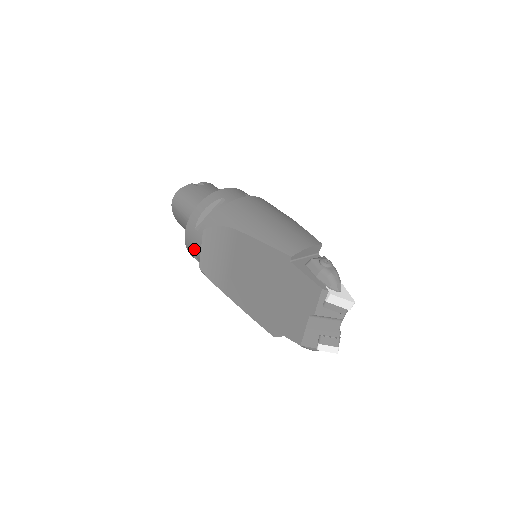
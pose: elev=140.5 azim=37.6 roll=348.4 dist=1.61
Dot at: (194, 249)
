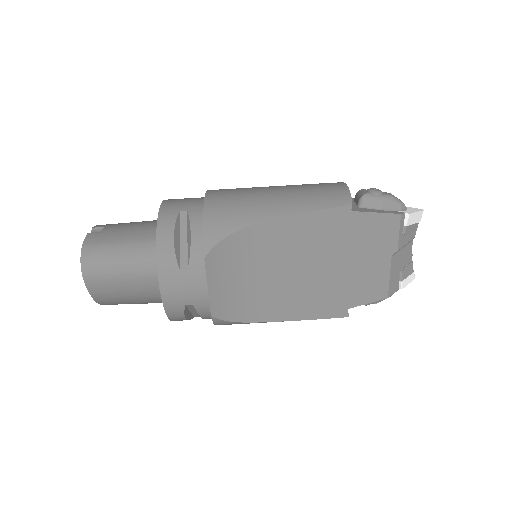
Dot at: (190, 299)
